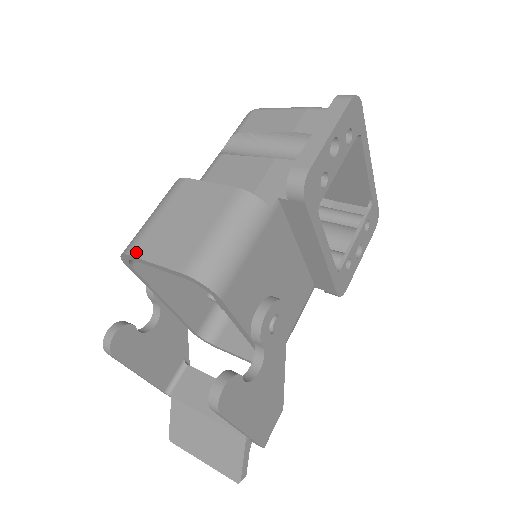
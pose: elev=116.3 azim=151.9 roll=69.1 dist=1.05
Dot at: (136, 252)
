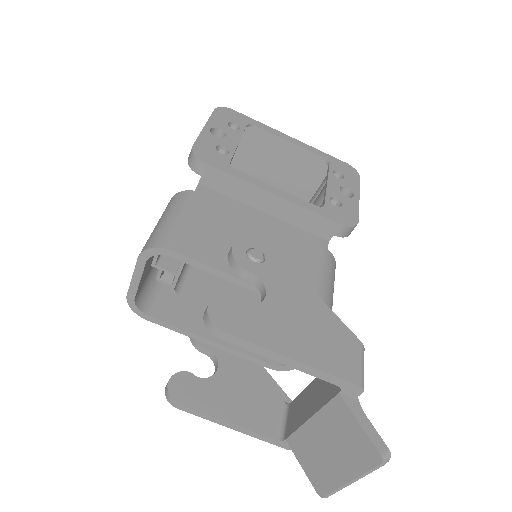
Dot at: (129, 290)
